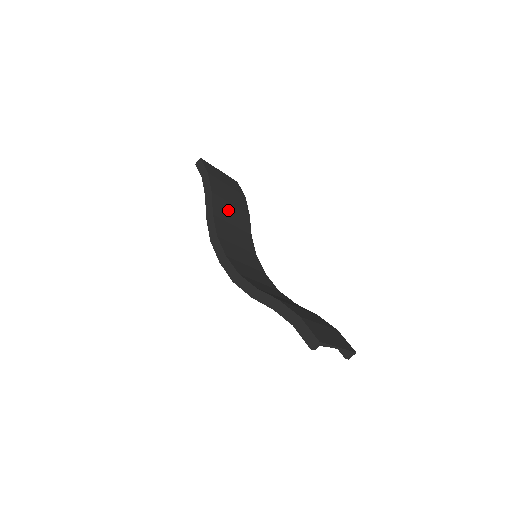
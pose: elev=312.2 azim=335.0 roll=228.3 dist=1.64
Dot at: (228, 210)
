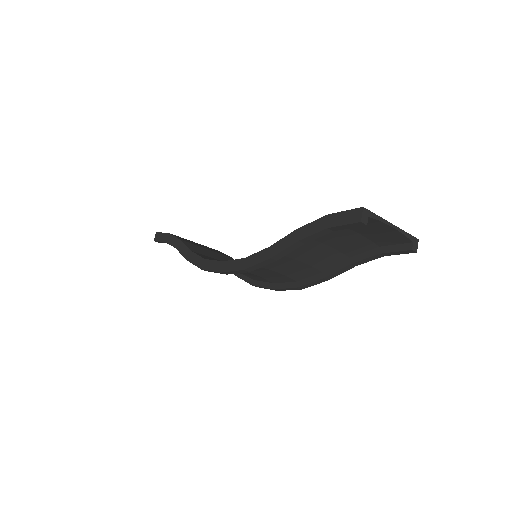
Dot at: (206, 252)
